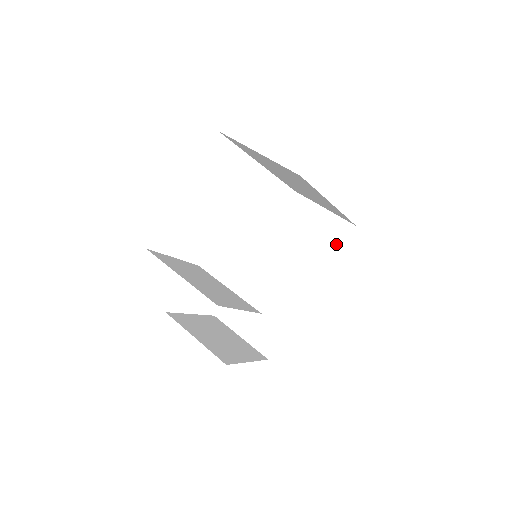
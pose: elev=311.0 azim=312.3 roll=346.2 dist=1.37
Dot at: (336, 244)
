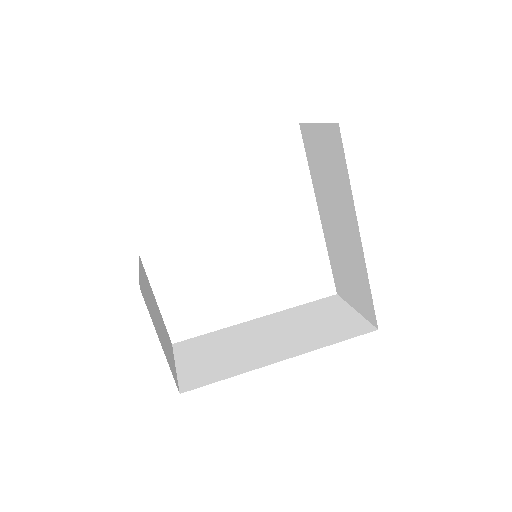
Dot at: (345, 335)
